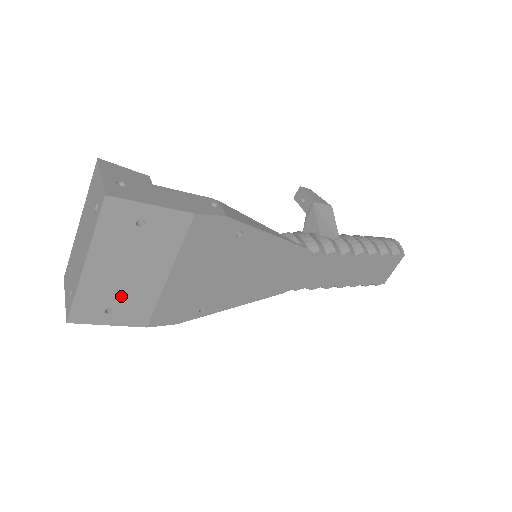
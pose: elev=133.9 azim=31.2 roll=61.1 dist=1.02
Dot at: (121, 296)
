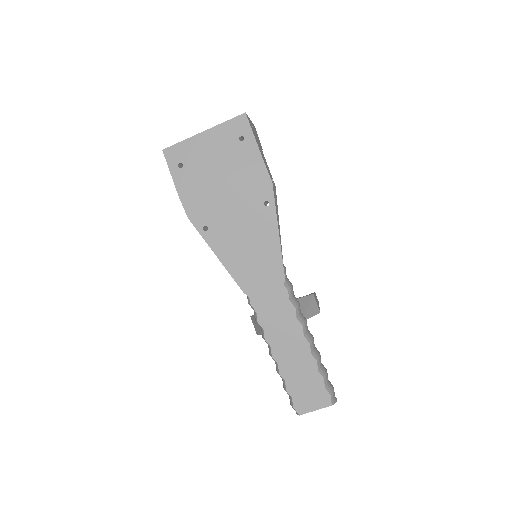
Dot at: (193, 164)
